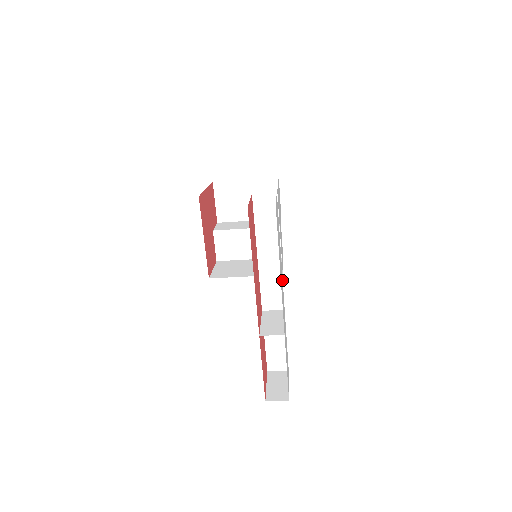
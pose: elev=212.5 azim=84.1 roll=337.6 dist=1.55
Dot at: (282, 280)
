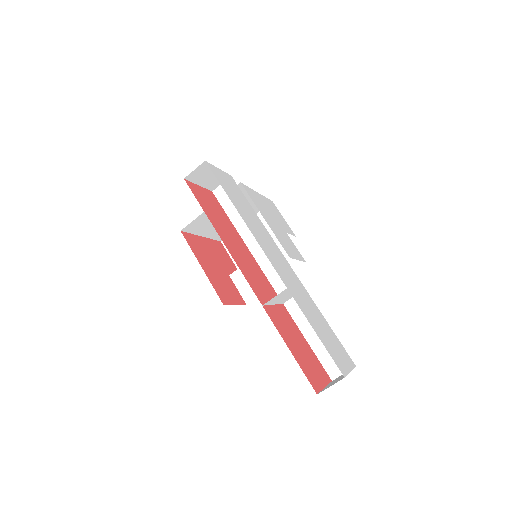
Dot at: (279, 253)
